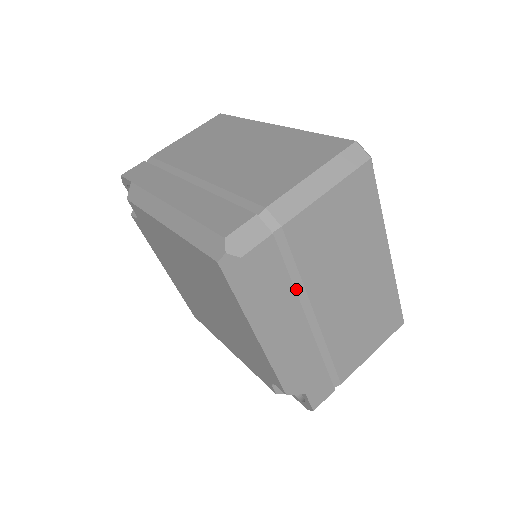
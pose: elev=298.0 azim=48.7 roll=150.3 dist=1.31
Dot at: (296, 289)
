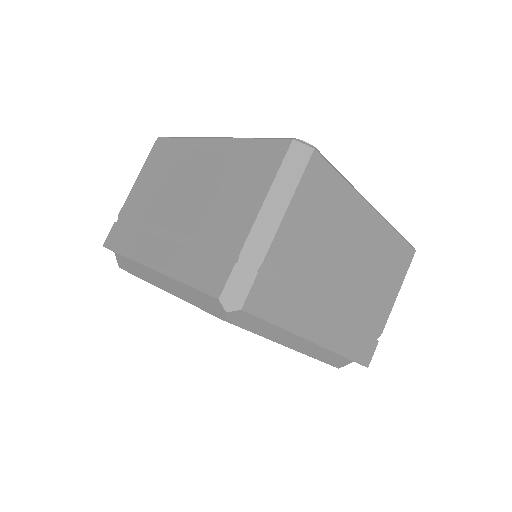
Dot at: (303, 296)
